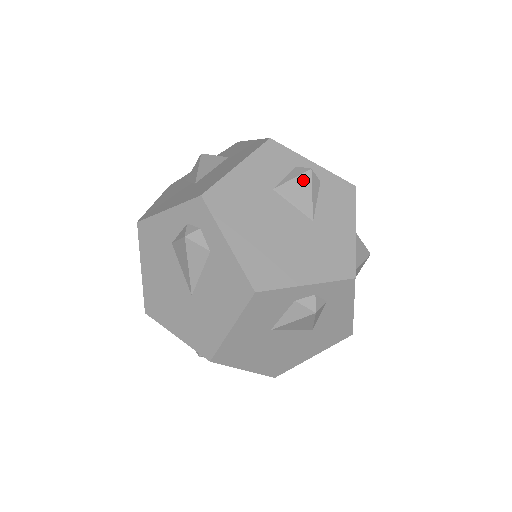
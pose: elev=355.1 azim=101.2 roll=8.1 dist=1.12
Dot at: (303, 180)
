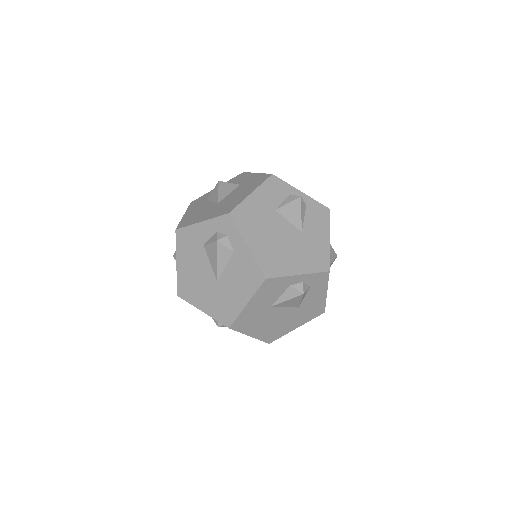
Dot at: (295, 204)
